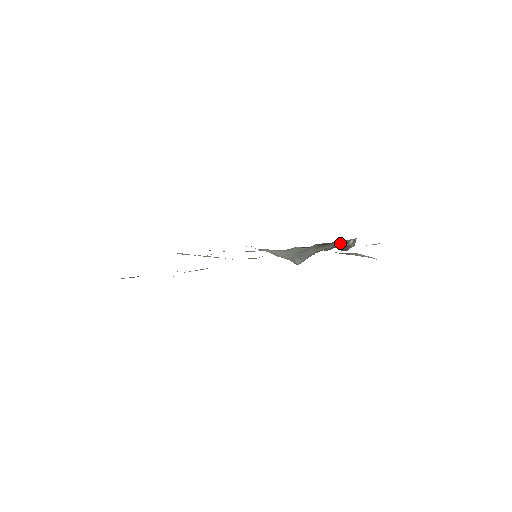
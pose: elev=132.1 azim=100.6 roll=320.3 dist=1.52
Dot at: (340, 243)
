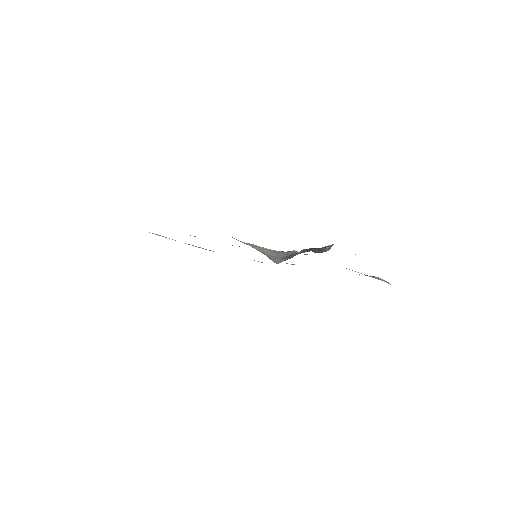
Dot at: occluded
